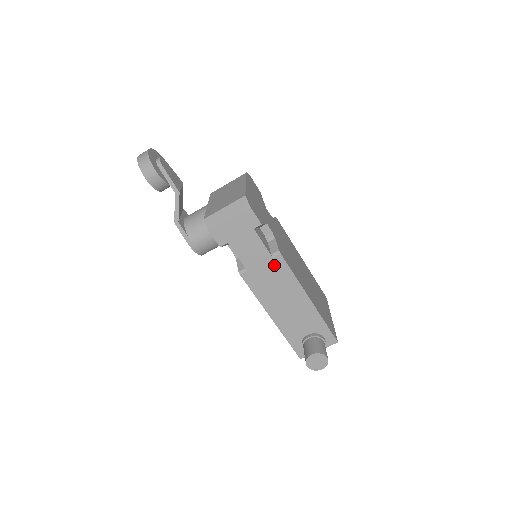
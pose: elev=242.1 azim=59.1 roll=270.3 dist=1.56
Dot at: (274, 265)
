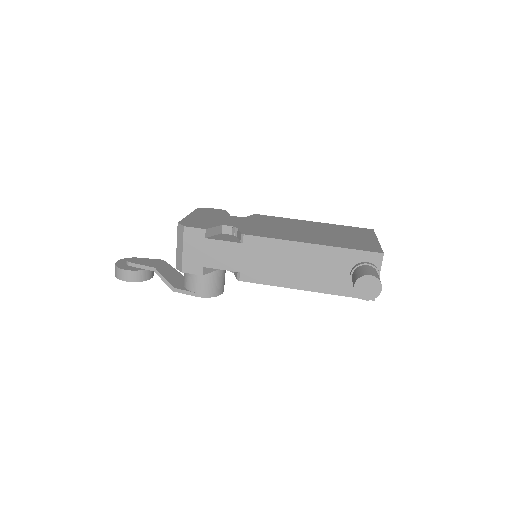
Dot at: (251, 248)
